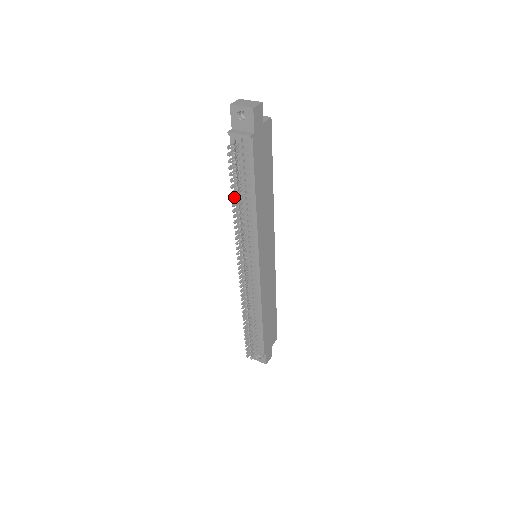
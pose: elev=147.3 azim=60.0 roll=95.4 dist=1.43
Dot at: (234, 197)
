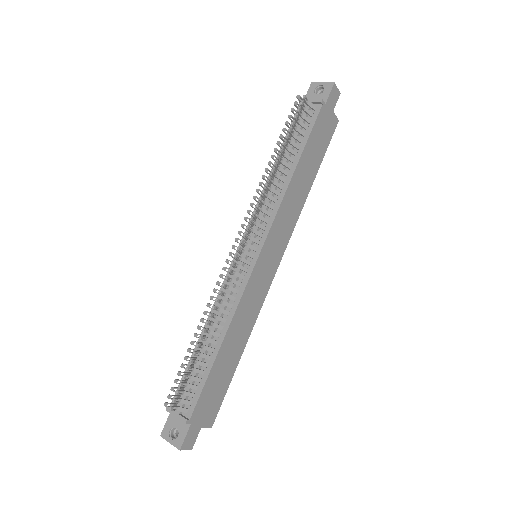
Dot at: (277, 149)
